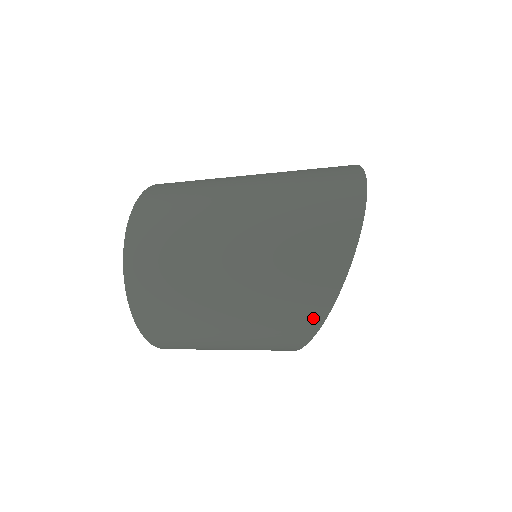
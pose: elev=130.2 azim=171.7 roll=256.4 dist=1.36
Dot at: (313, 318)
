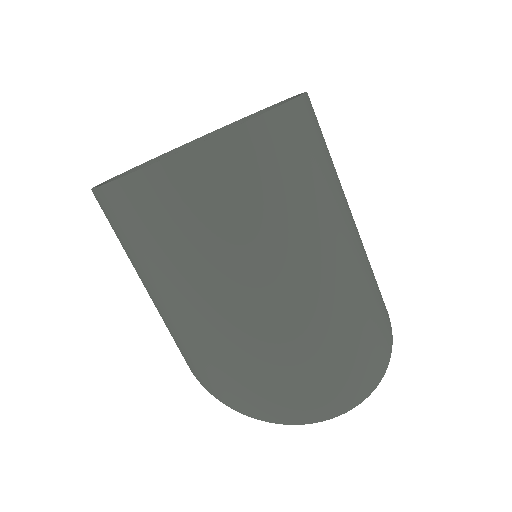
Dot at: (207, 384)
